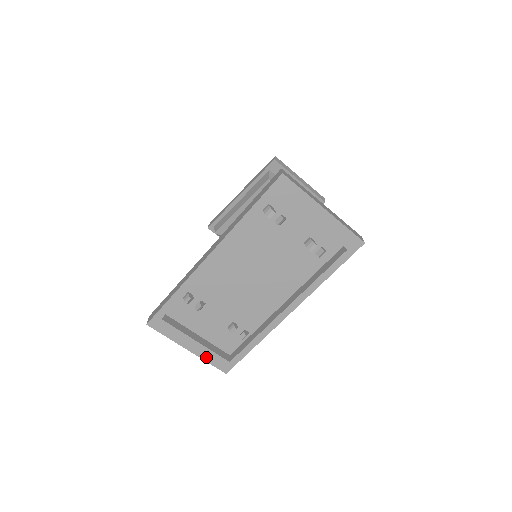
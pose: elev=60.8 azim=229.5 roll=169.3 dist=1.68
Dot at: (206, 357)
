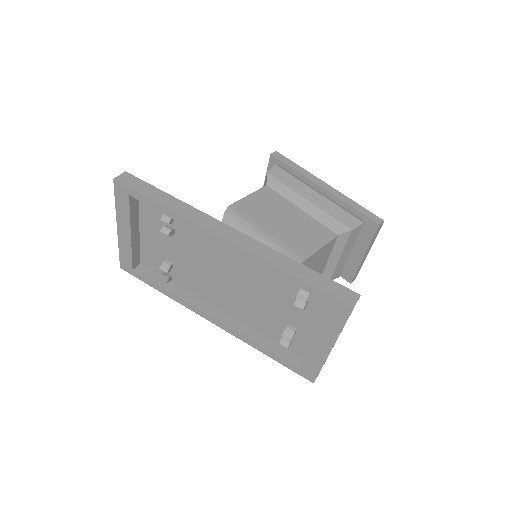
Dot at: (123, 247)
